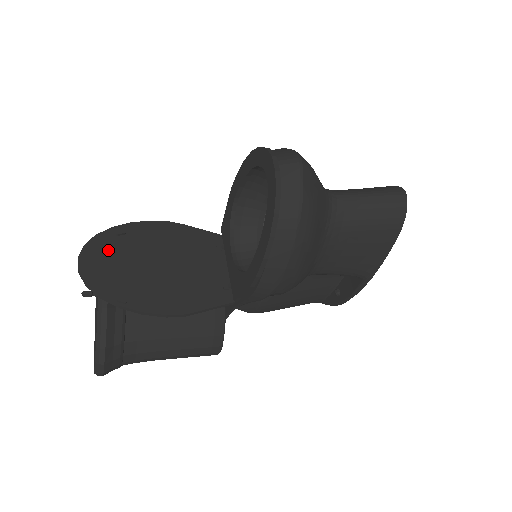
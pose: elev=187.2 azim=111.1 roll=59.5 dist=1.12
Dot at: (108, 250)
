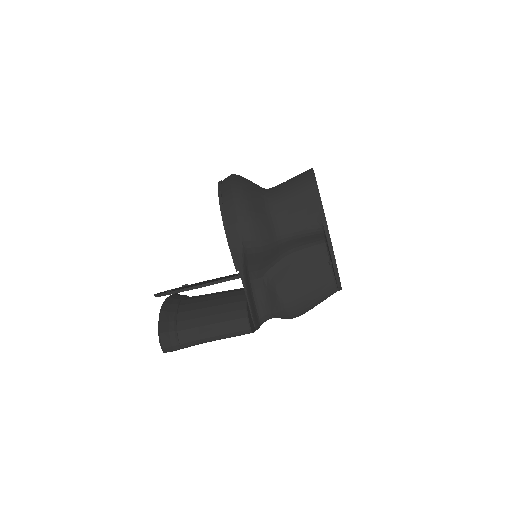
Dot at: occluded
